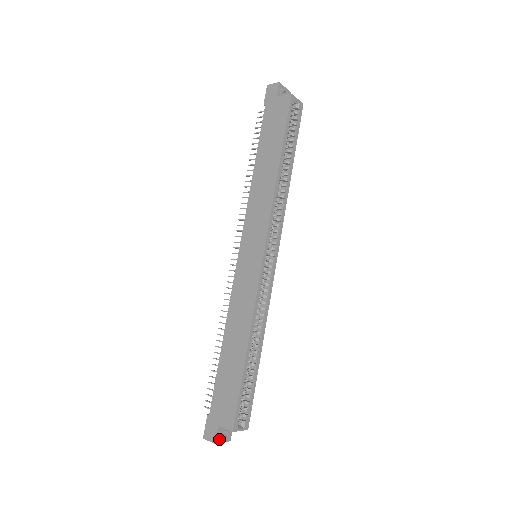
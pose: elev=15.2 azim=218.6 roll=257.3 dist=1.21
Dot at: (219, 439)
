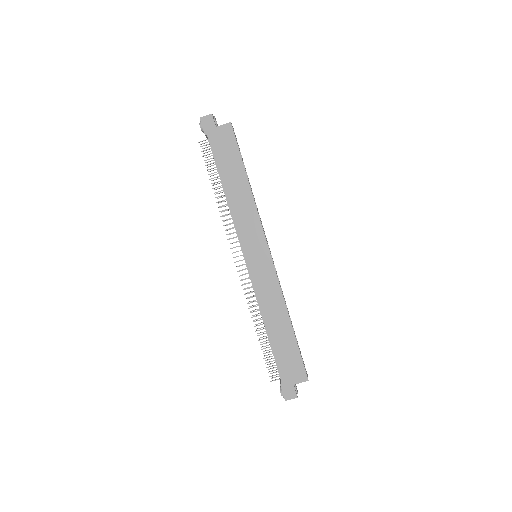
Dot at: (296, 393)
